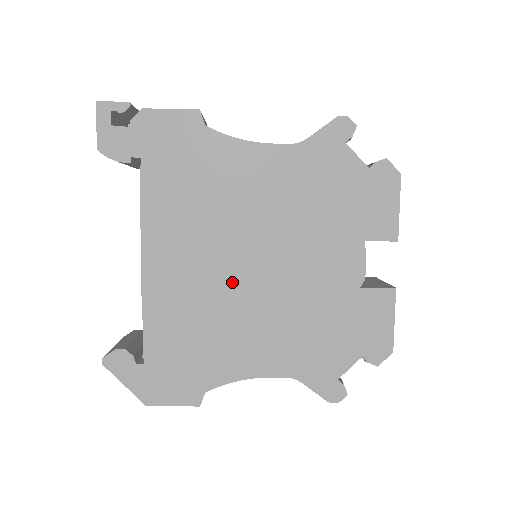
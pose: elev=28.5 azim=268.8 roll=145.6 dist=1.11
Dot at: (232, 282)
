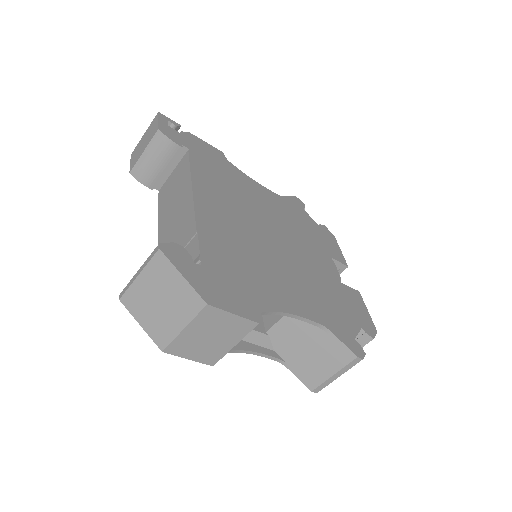
Dot at: (262, 241)
